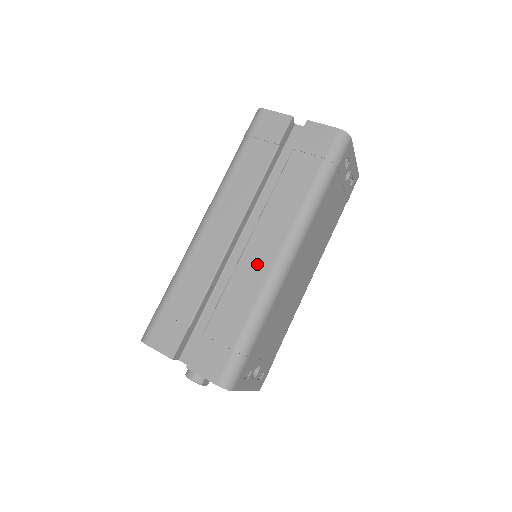
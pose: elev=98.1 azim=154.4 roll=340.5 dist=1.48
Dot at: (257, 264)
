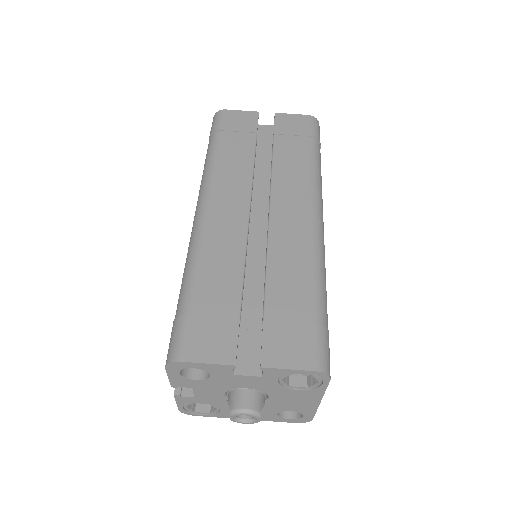
Dot at: (292, 231)
